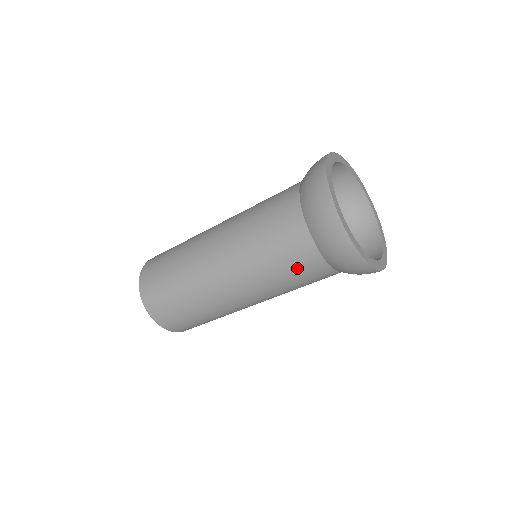
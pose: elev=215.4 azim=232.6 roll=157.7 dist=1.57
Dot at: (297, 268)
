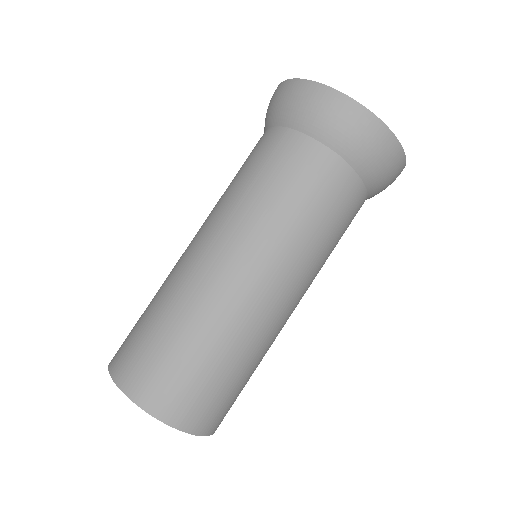
Dot at: (337, 208)
